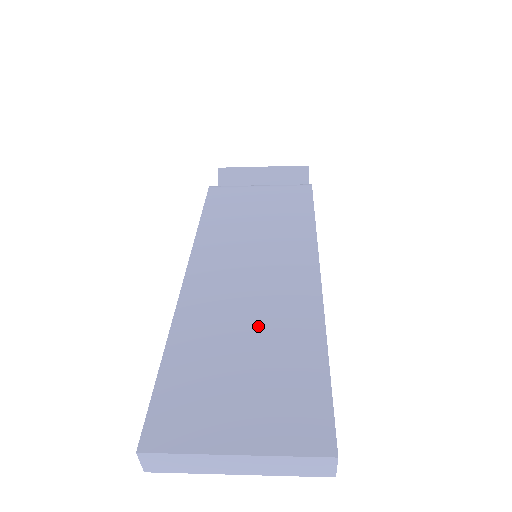
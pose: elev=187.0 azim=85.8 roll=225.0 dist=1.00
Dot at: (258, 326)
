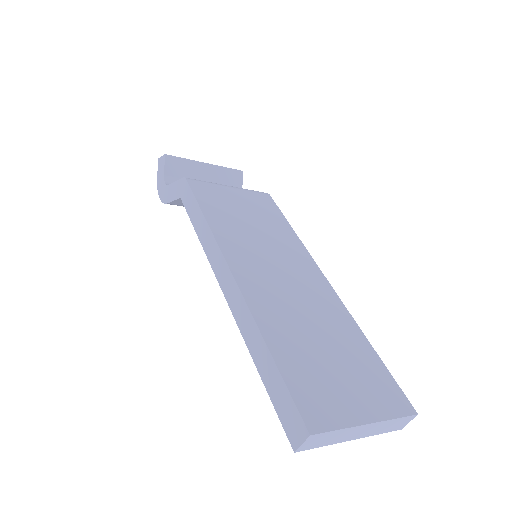
Dot at: (317, 322)
